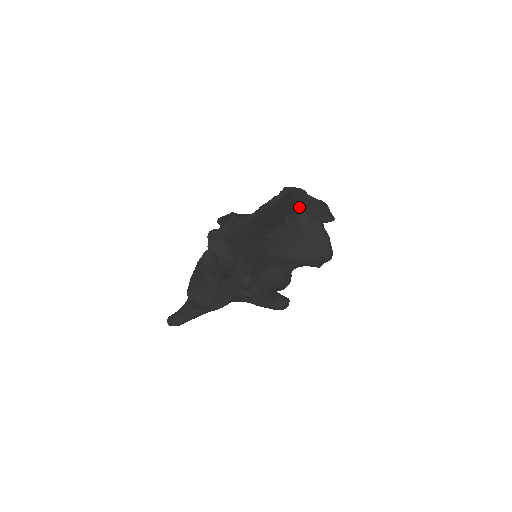
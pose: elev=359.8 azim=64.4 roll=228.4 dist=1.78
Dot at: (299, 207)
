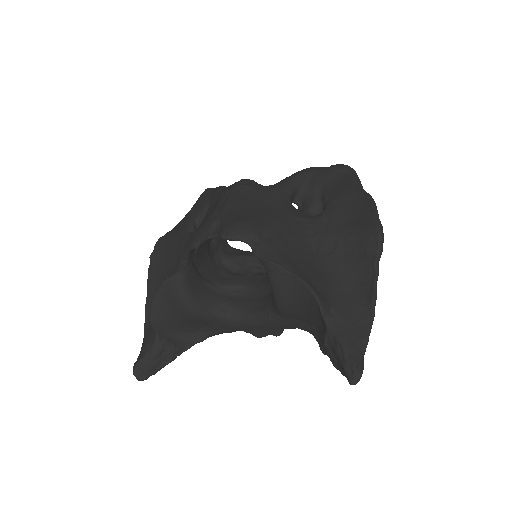
Dot at: occluded
